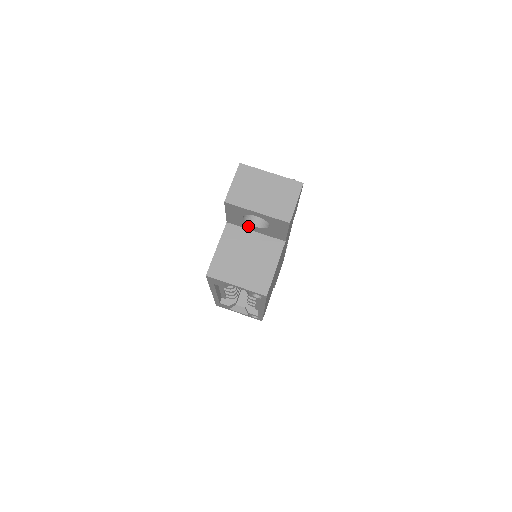
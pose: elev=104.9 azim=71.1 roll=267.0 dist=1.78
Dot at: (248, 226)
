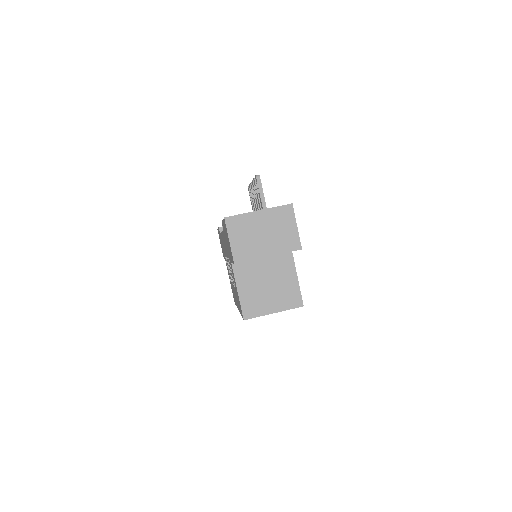
Dot at: occluded
